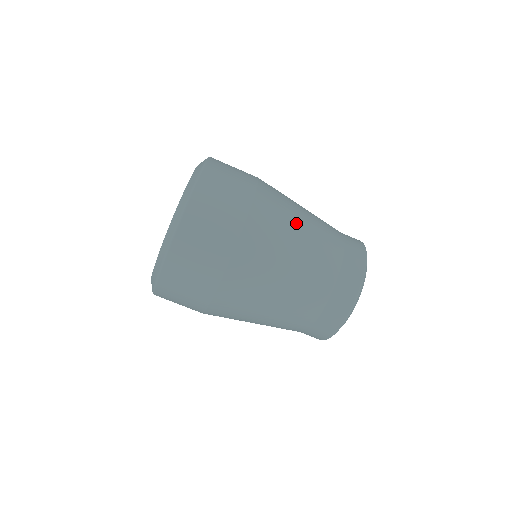
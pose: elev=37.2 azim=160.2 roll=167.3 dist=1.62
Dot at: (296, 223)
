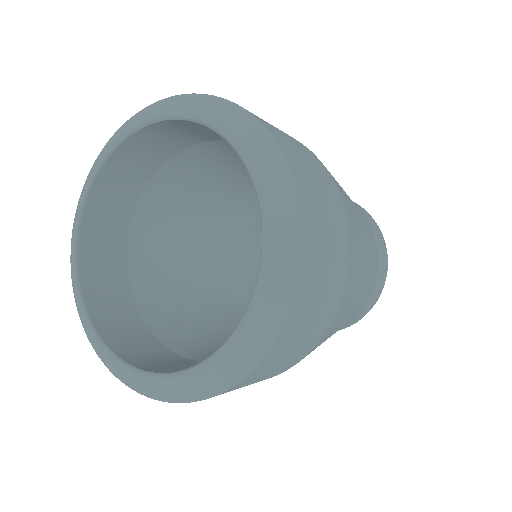
Dot at: occluded
